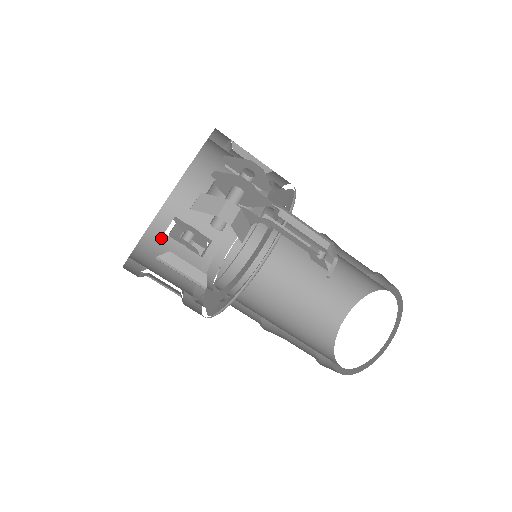
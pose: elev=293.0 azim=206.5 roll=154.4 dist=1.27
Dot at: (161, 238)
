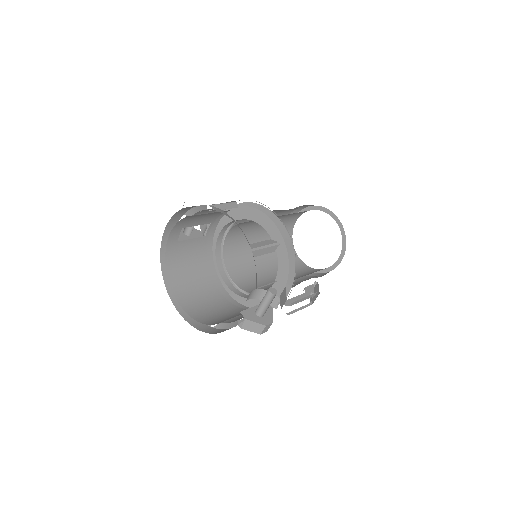
Dot at: (176, 246)
